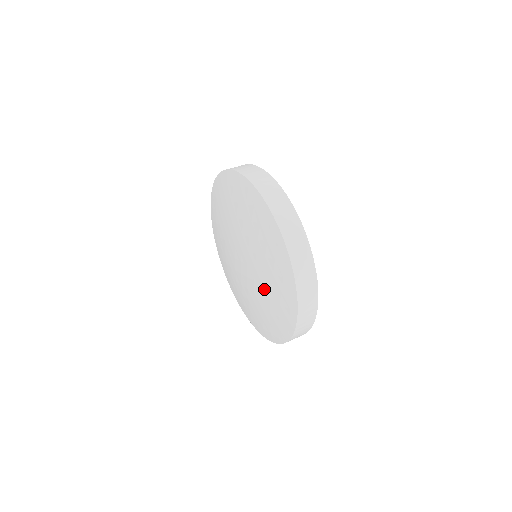
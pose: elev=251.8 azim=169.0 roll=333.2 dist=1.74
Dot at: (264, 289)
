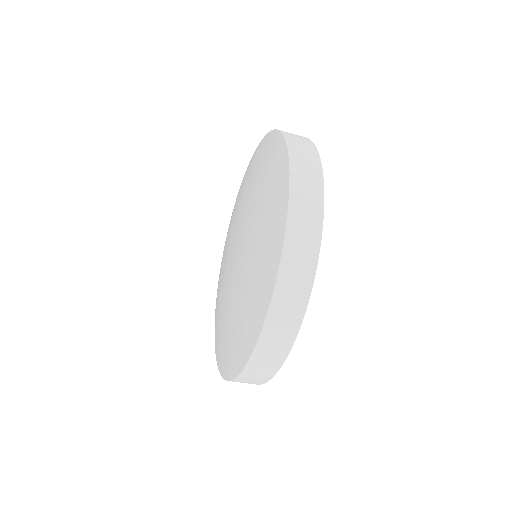
Dot at: (226, 312)
